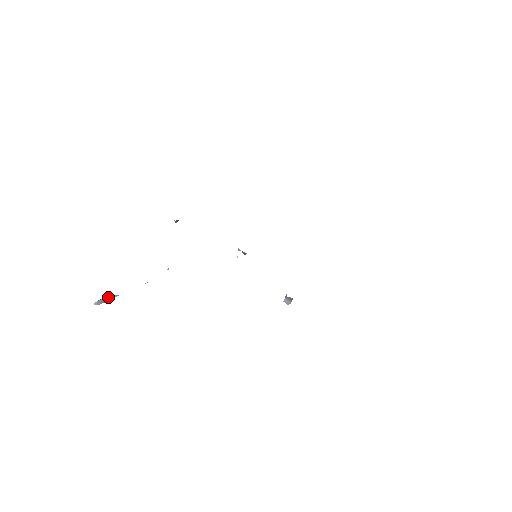
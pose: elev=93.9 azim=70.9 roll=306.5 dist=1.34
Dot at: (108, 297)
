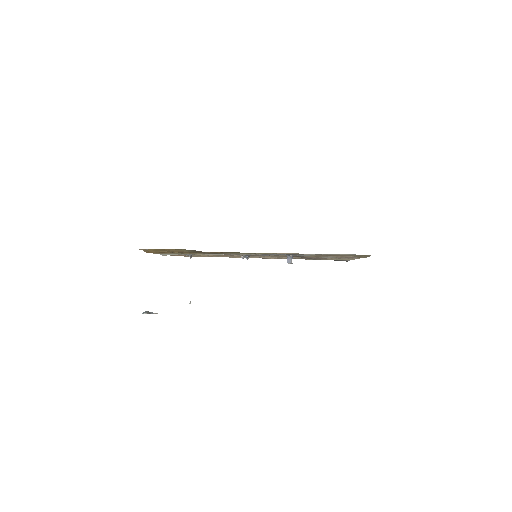
Dot at: (151, 312)
